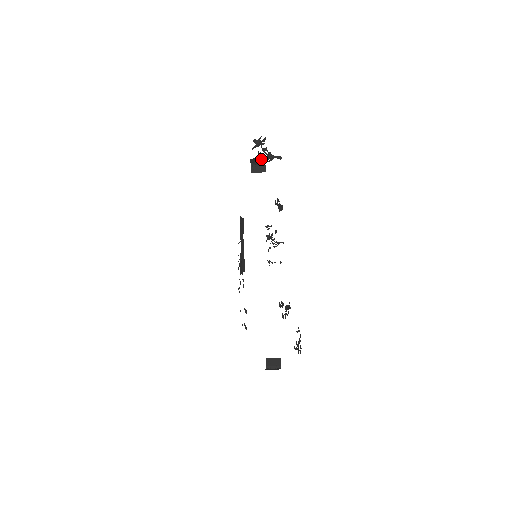
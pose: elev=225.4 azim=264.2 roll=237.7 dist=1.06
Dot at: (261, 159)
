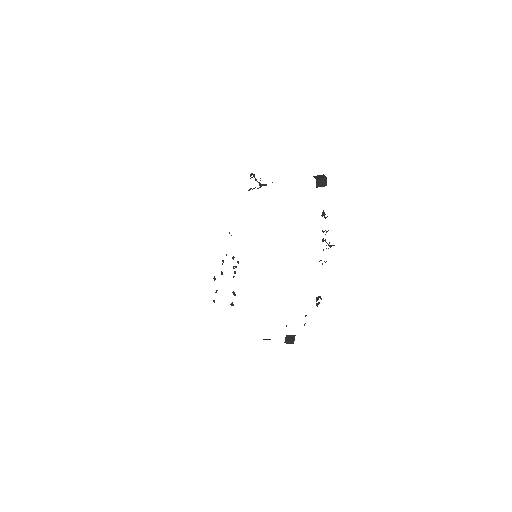
Dot at: (322, 176)
